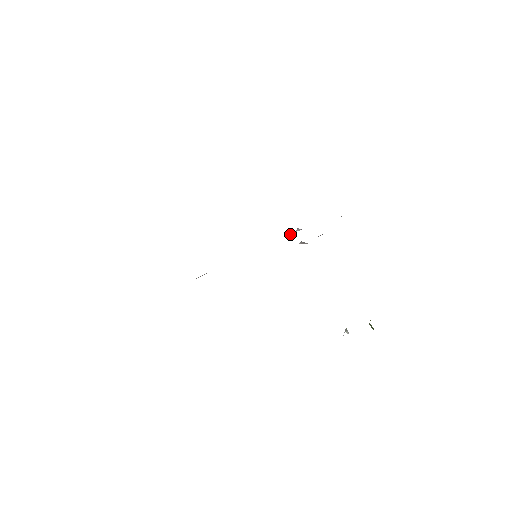
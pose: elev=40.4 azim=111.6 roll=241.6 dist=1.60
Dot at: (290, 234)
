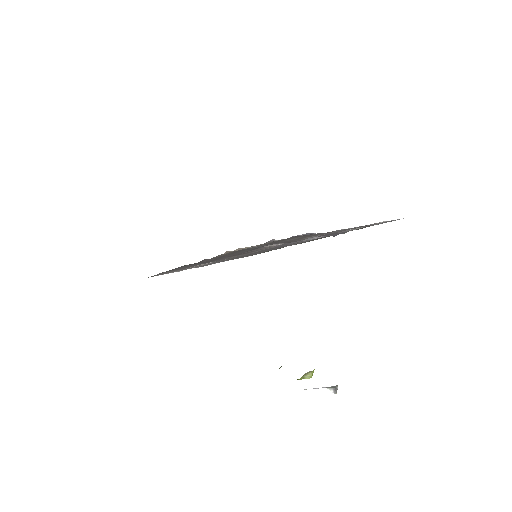
Dot at: (307, 239)
